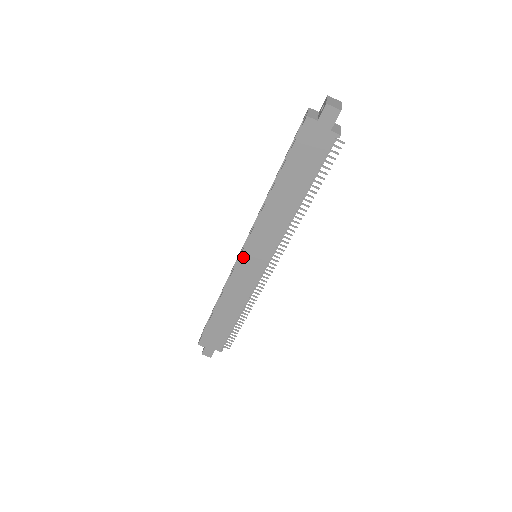
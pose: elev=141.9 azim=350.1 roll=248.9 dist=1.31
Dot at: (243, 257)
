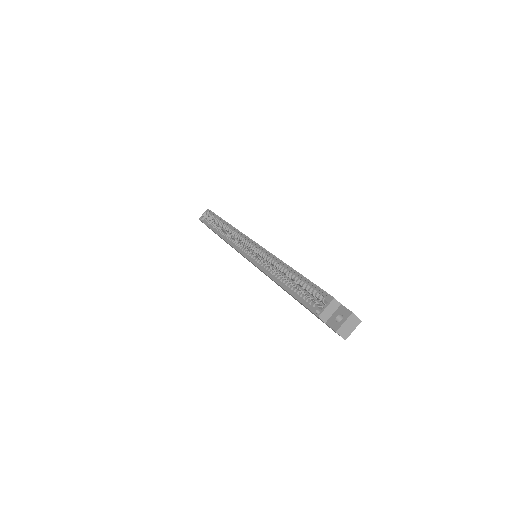
Dot at: occluded
